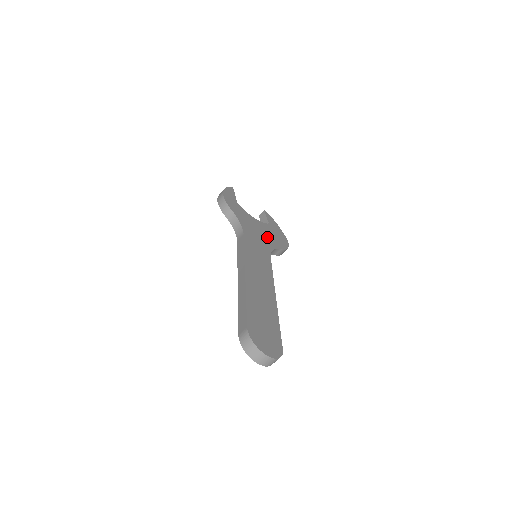
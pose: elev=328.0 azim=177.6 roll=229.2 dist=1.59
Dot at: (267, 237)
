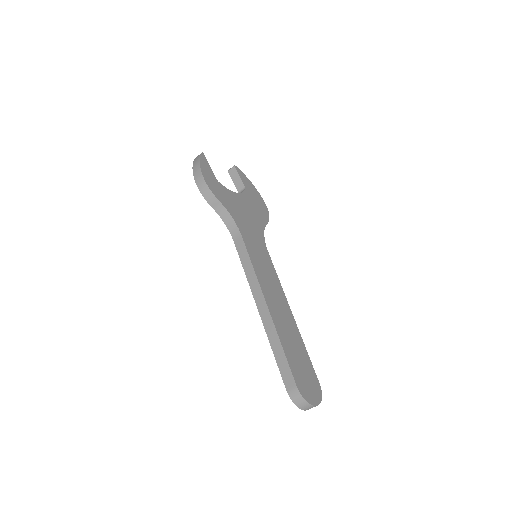
Dot at: (254, 216)
